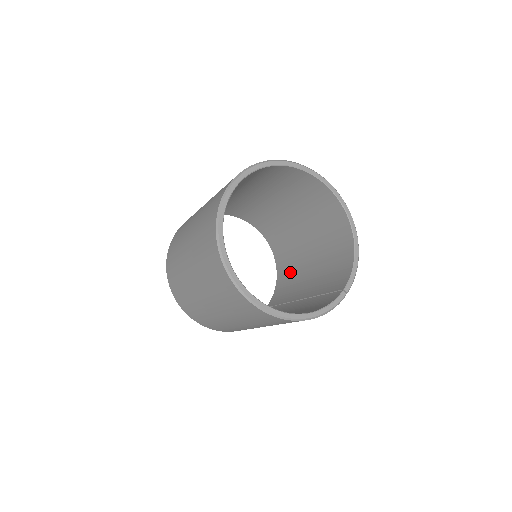
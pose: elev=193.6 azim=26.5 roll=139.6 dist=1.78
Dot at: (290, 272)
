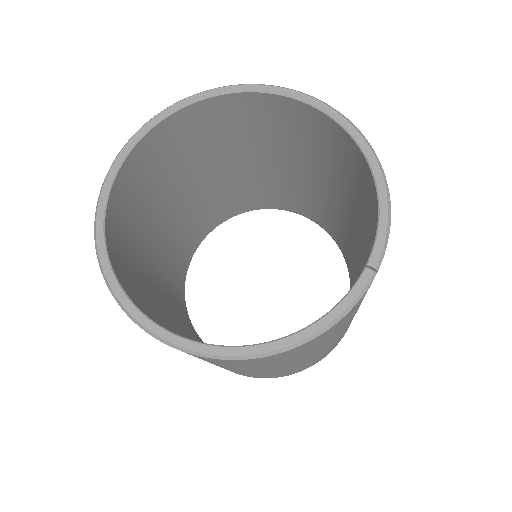
Dot at: (351, 258)
